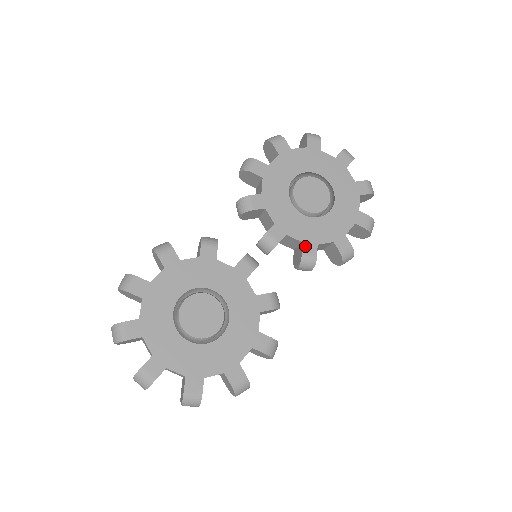
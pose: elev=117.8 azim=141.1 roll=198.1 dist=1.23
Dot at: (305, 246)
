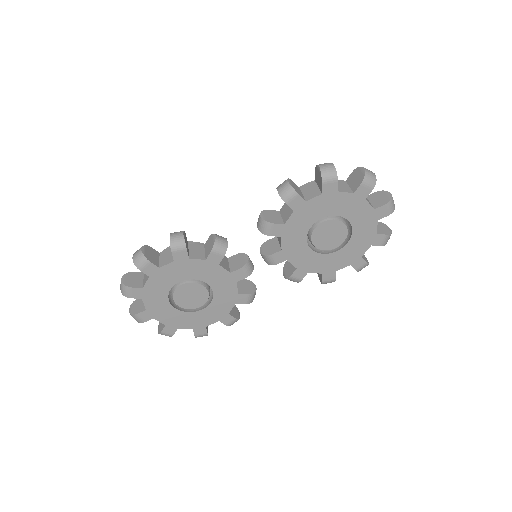
Dot at: (297, 271)
